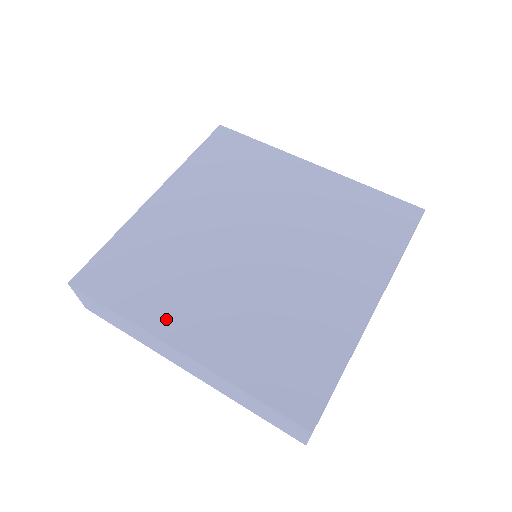
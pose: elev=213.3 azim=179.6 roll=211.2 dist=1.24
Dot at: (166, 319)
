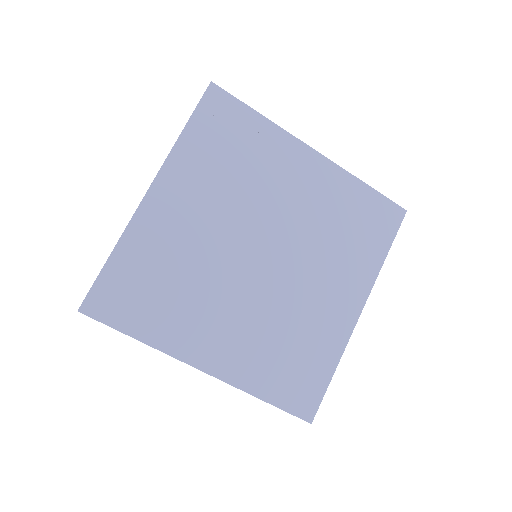
Dot at: (187, 342)
